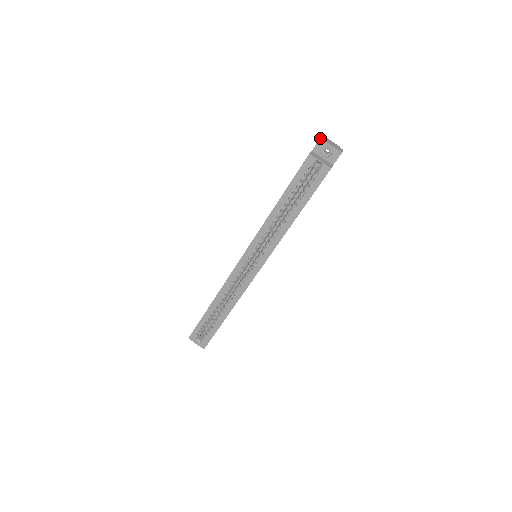
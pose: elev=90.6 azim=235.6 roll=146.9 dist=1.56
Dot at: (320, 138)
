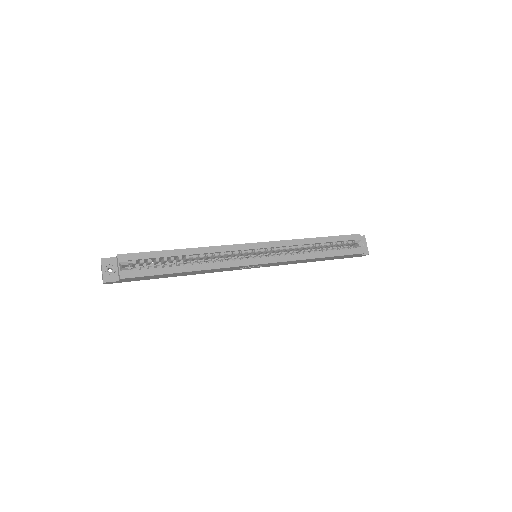
Dot at: occluded
